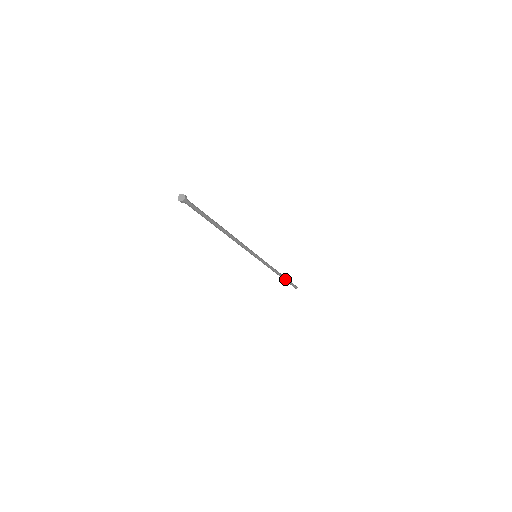
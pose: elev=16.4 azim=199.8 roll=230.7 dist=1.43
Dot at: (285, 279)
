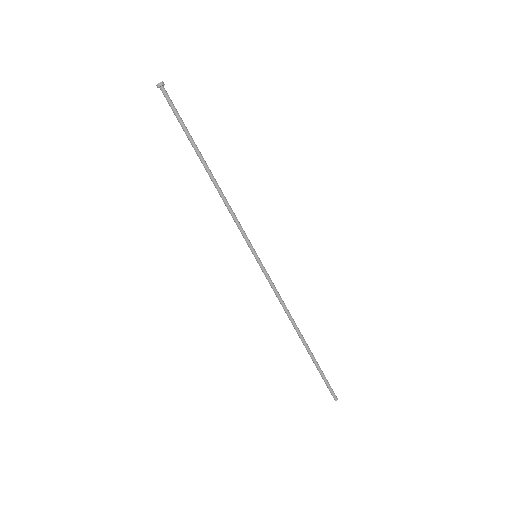
Dot at: (310, 353)
